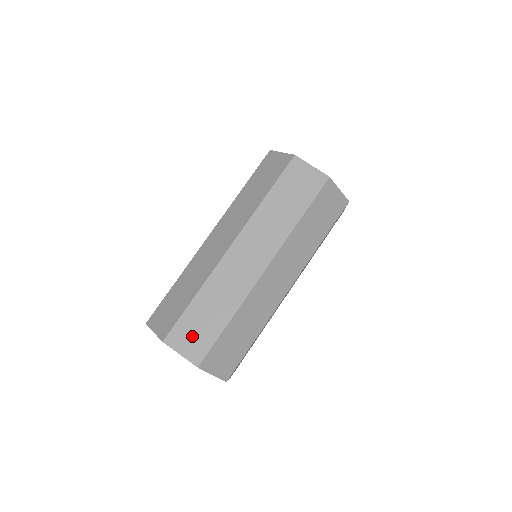
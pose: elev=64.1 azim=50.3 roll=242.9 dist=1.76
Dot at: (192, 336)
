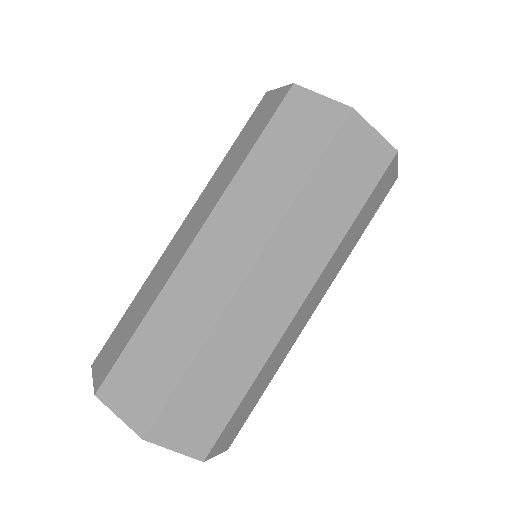
Dot at: (136, 386)
